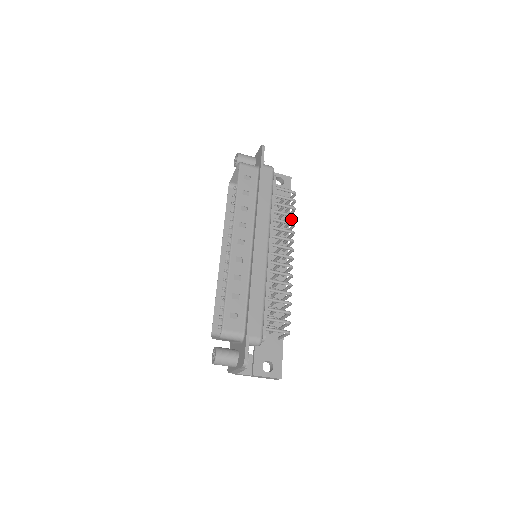
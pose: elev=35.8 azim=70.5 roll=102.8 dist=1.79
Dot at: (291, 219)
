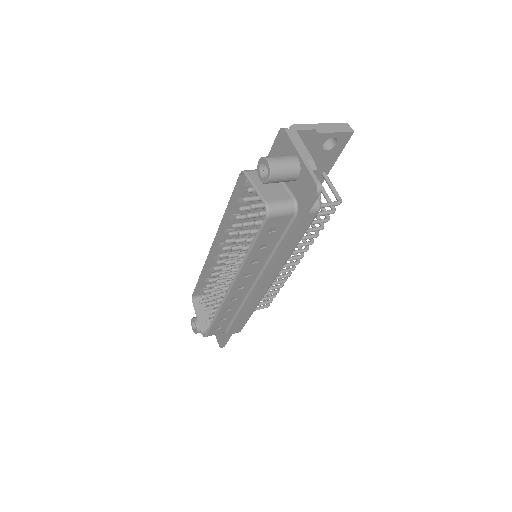
Dot at: occluded
